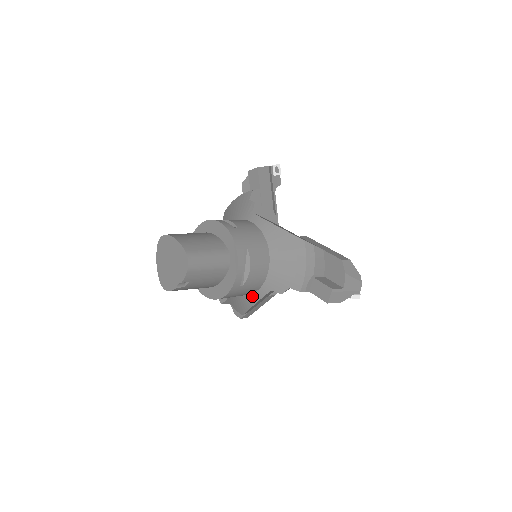
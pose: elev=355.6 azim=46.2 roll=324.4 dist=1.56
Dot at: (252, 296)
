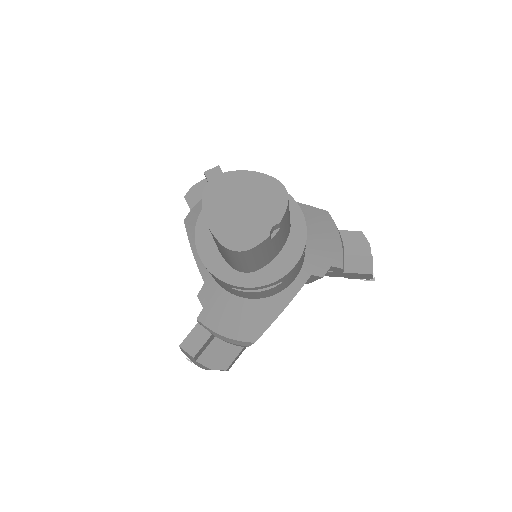
Dot at: (285, 292)
